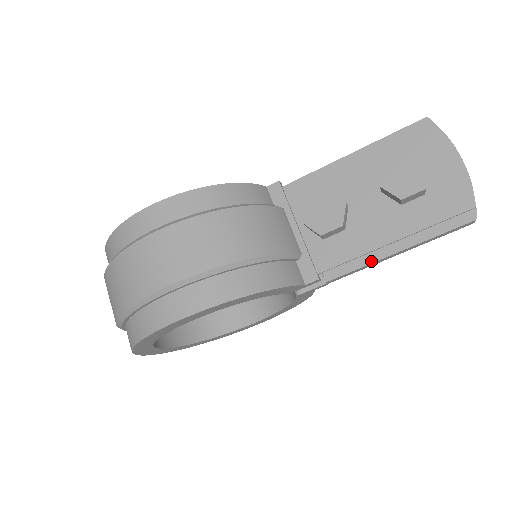
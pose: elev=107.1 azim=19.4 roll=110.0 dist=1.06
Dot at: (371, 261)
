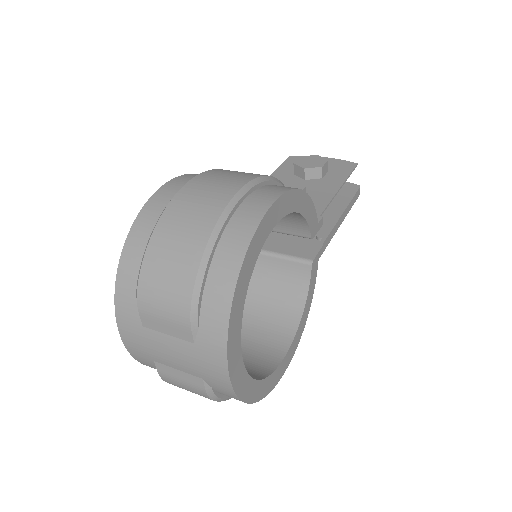
Dot at: (334, 223)
